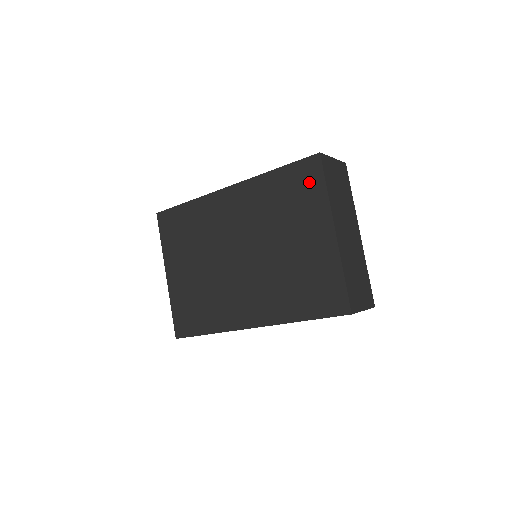
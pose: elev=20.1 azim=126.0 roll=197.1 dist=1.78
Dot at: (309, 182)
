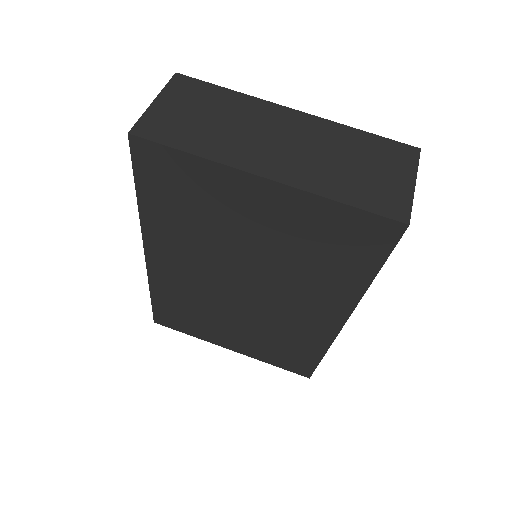
Dot at: (171, 170)
